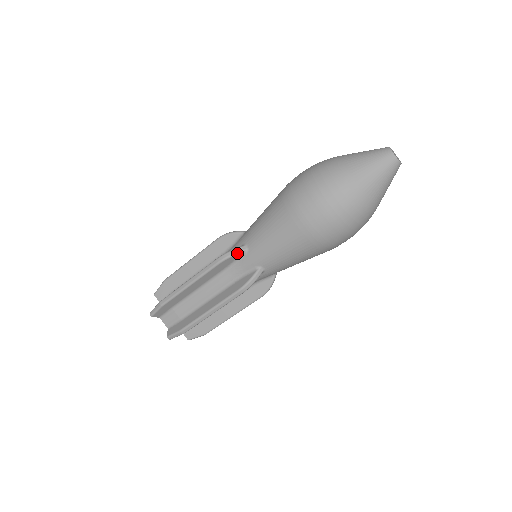
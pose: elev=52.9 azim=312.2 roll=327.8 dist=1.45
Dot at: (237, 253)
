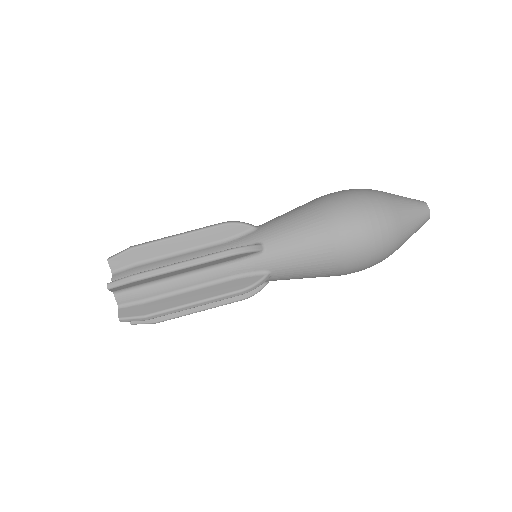
Dot at: (246, 224)
